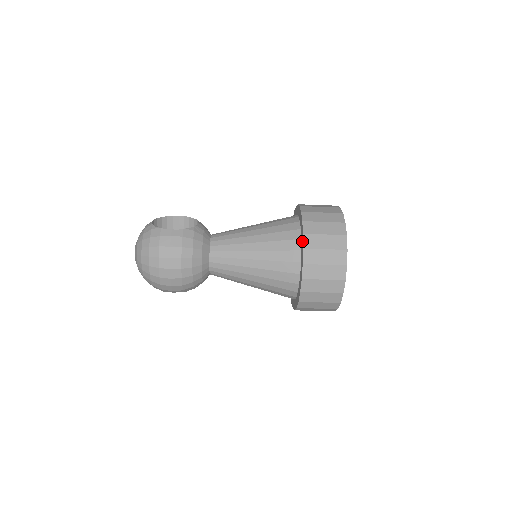
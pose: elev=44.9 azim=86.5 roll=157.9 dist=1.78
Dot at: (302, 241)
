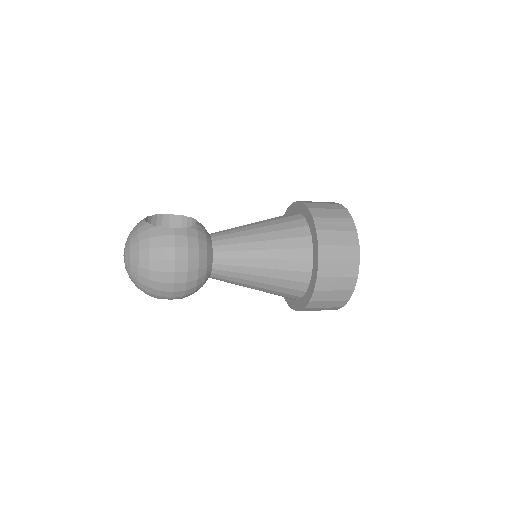
Dot at: (315, 238)
